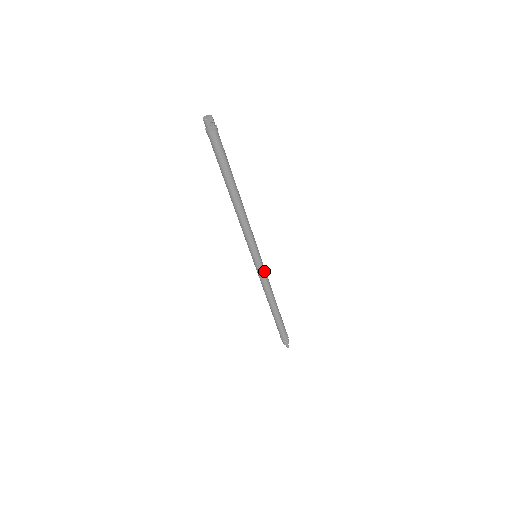
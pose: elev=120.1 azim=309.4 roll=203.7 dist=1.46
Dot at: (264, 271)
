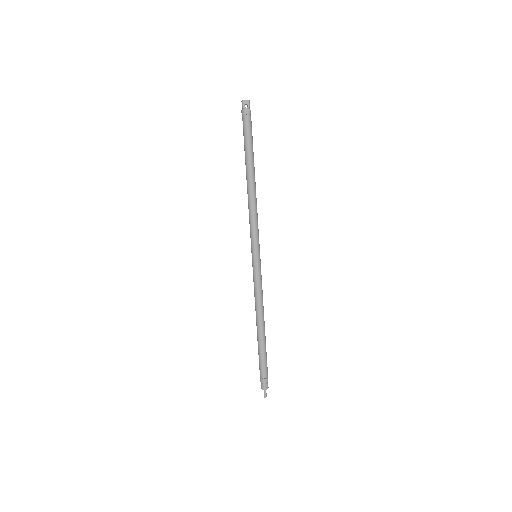
Dot at: (259, 276)
